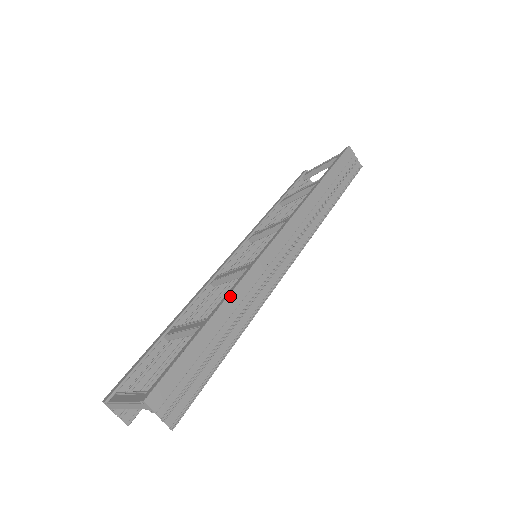
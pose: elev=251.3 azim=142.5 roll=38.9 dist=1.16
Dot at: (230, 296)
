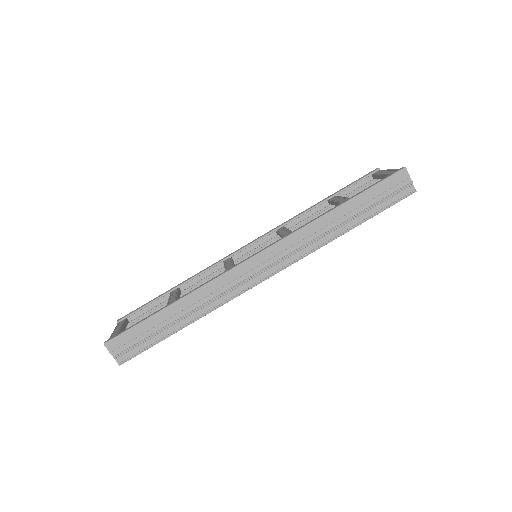
Dot at: (191, 294)
